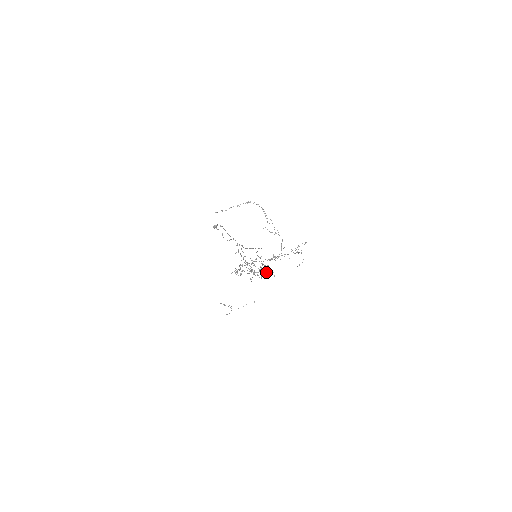
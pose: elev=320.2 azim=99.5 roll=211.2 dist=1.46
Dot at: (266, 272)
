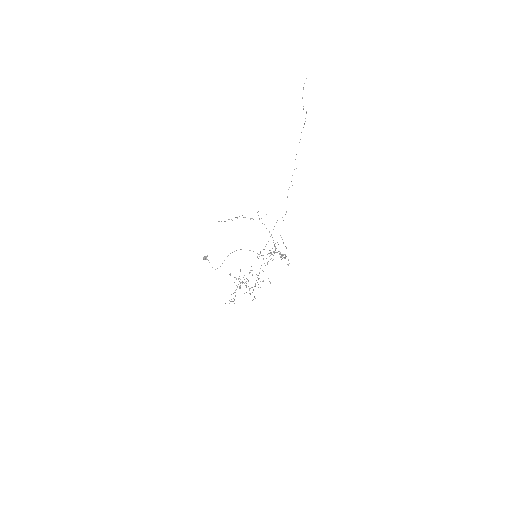
Dot at: occluded
